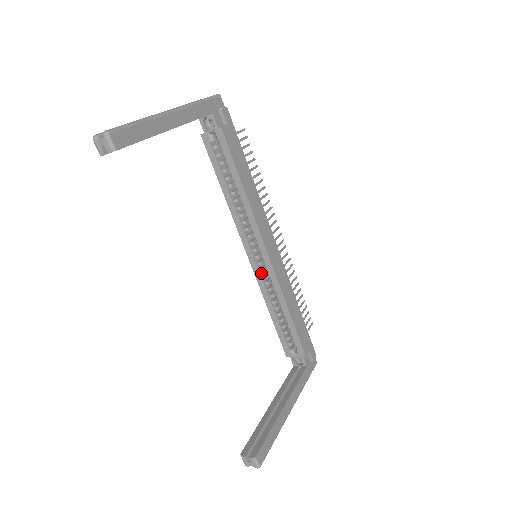
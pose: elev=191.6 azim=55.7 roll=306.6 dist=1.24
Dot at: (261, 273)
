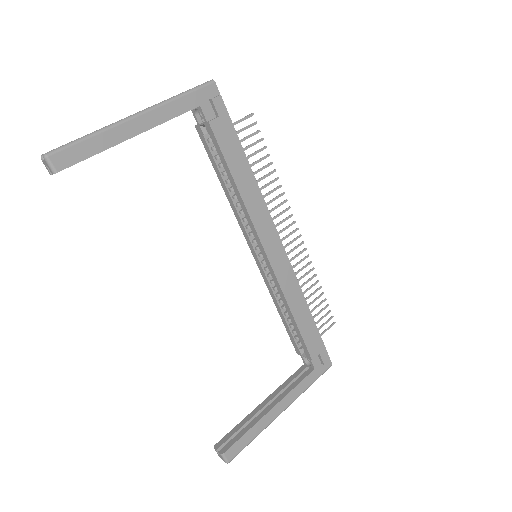
Dot at: (266, 271)
